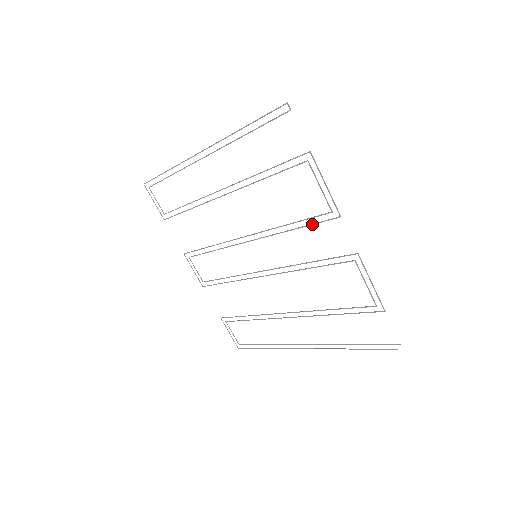
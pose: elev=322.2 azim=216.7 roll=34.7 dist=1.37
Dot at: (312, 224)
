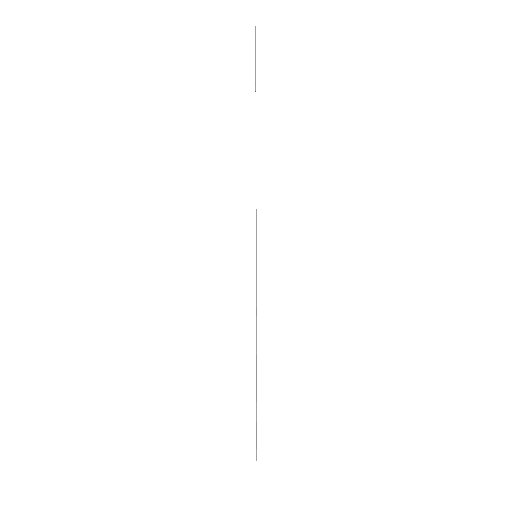
Dot at: occluded
